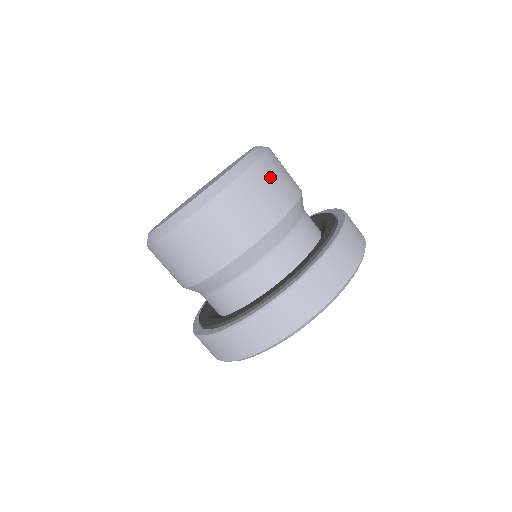
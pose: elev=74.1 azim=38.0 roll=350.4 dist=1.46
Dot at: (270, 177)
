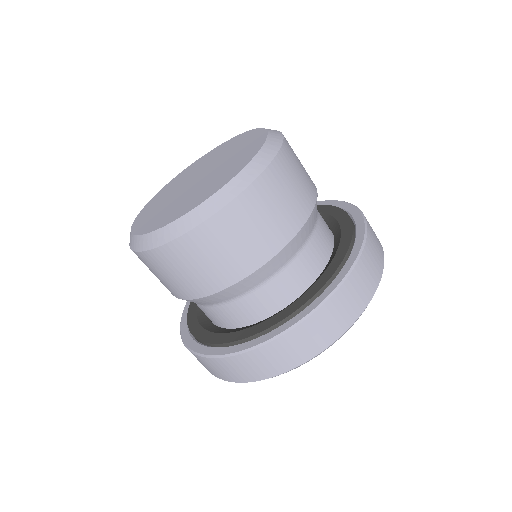
Dot at: (295, 155)
